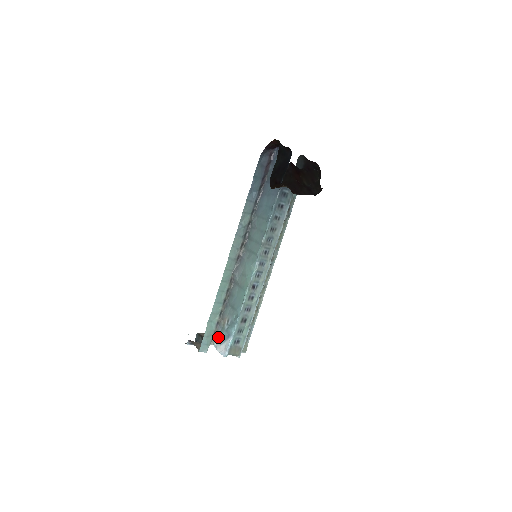
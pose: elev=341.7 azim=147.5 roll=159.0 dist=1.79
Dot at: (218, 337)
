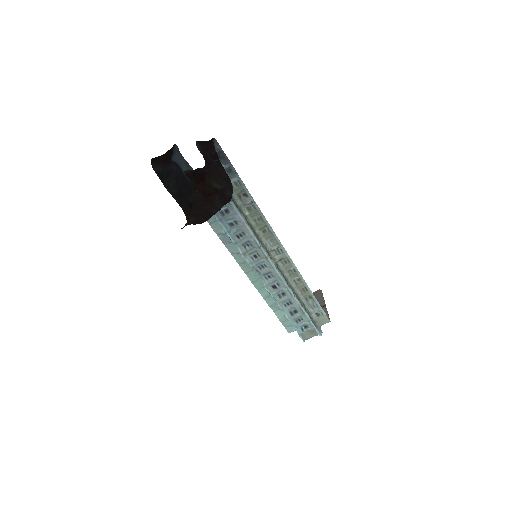
Dot at: occluded
